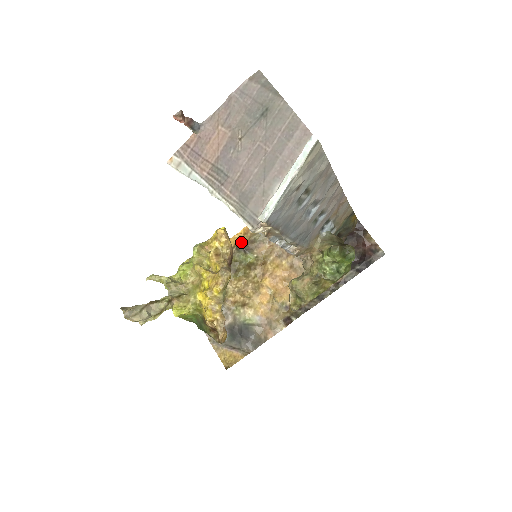
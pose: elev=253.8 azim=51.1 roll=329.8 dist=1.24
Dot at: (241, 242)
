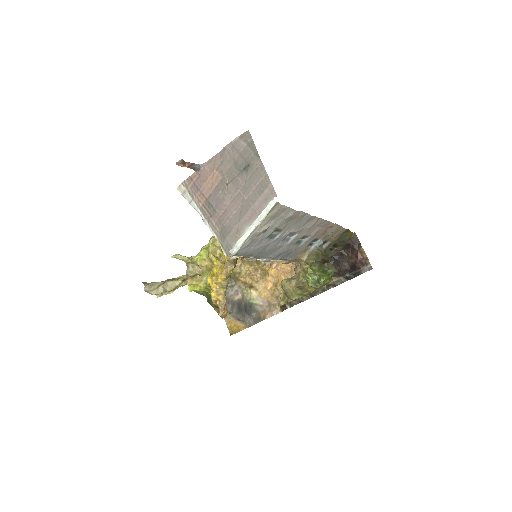
Dot at: occluded
